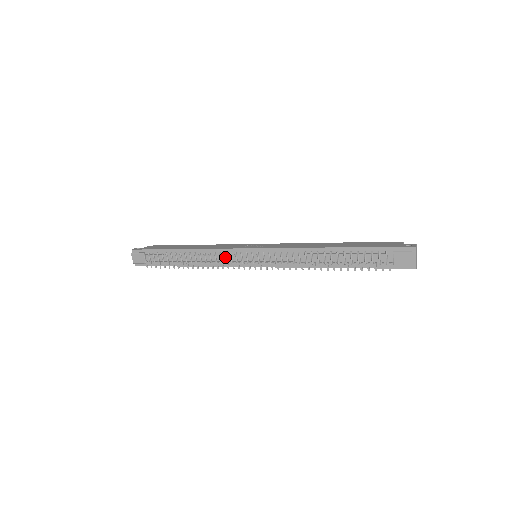
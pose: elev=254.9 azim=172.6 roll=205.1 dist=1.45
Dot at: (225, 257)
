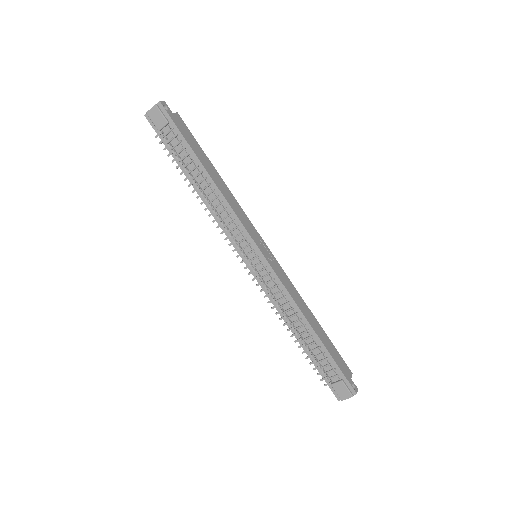
Dot at: (234, 229)
